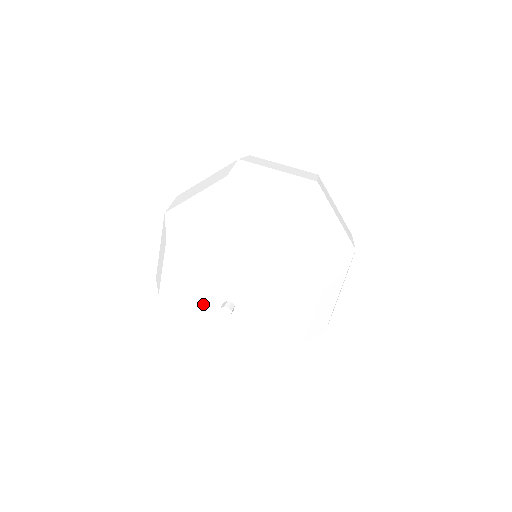
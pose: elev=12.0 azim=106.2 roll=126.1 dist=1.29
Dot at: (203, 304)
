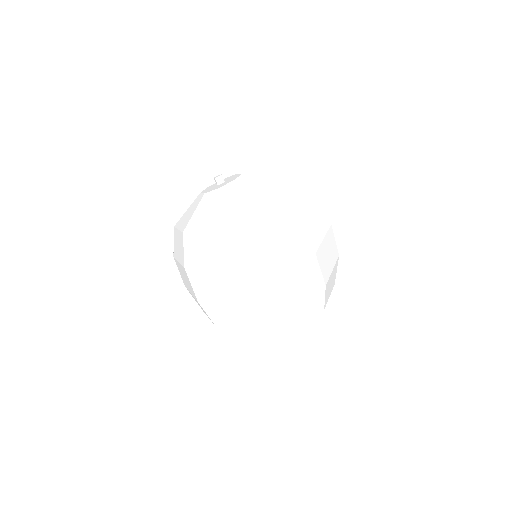
Dot at: occluded
